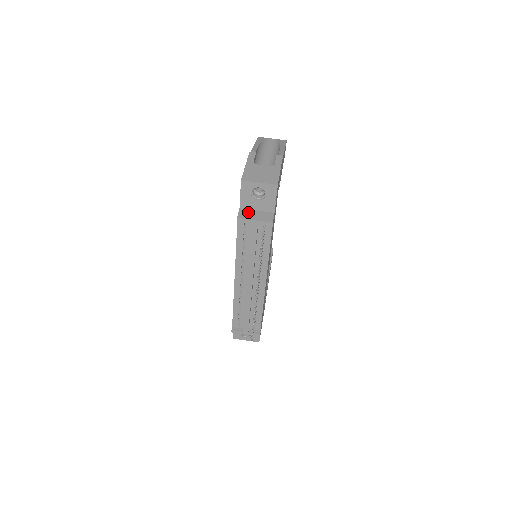
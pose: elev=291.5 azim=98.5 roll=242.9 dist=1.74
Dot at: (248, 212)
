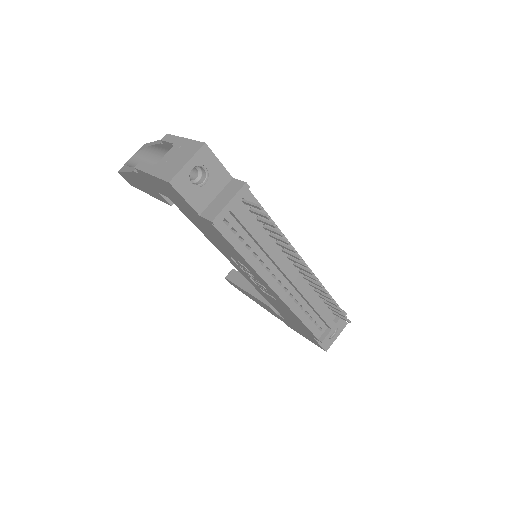
Dot at: (212, 207)
